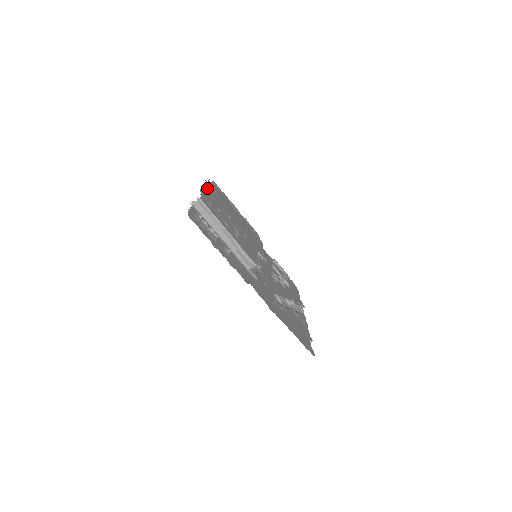
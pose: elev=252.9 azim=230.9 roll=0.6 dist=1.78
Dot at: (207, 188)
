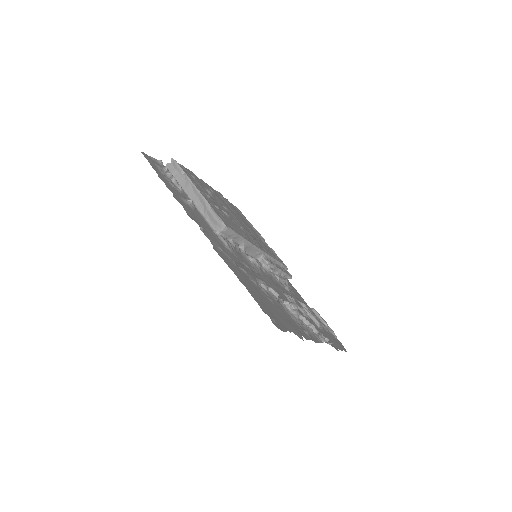
Dot at: (210, 187)
